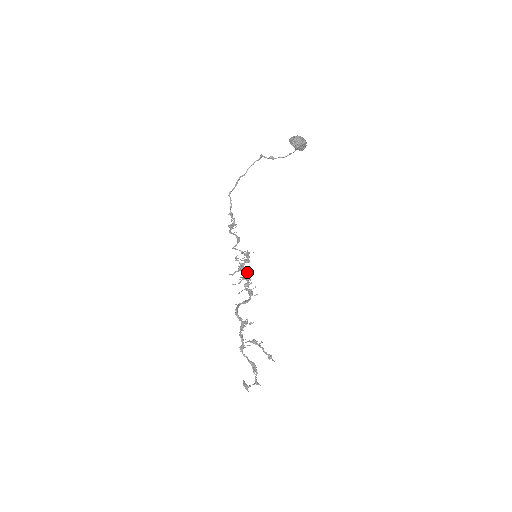
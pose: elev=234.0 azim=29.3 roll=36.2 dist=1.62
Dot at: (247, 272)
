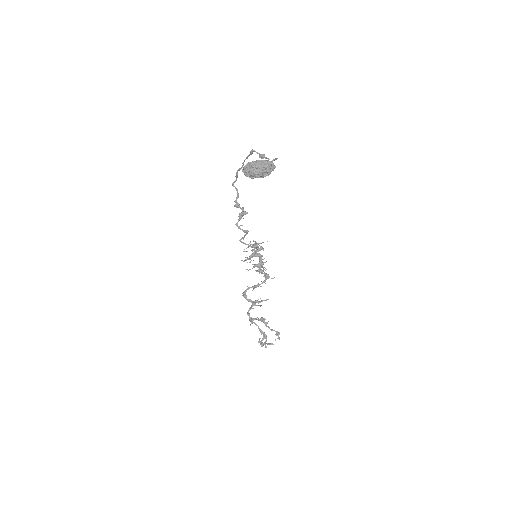
Dot at: (260, 259)
